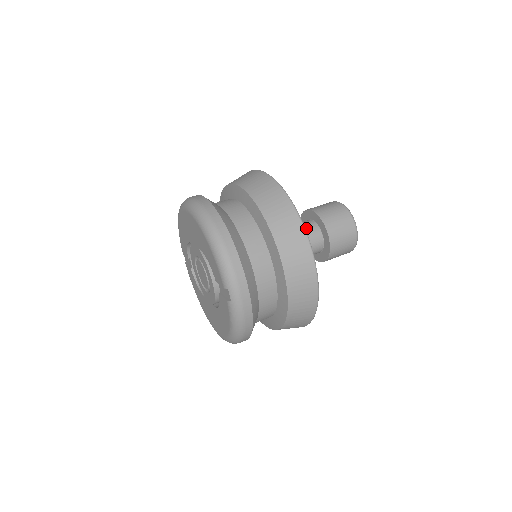
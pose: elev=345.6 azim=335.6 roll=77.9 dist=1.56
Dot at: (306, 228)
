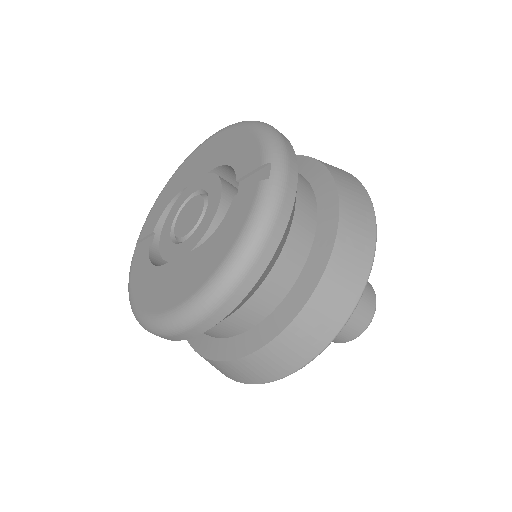
Dot at: occluded
